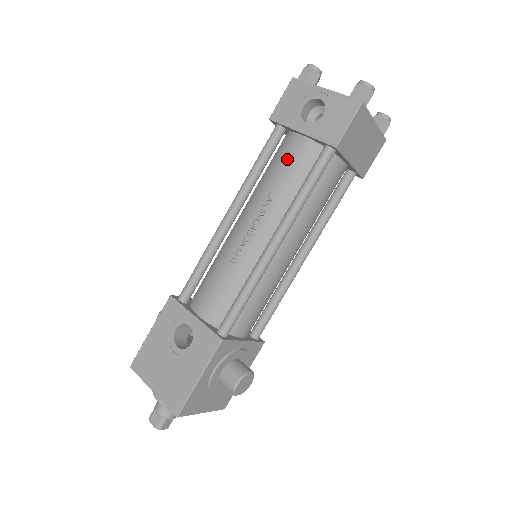
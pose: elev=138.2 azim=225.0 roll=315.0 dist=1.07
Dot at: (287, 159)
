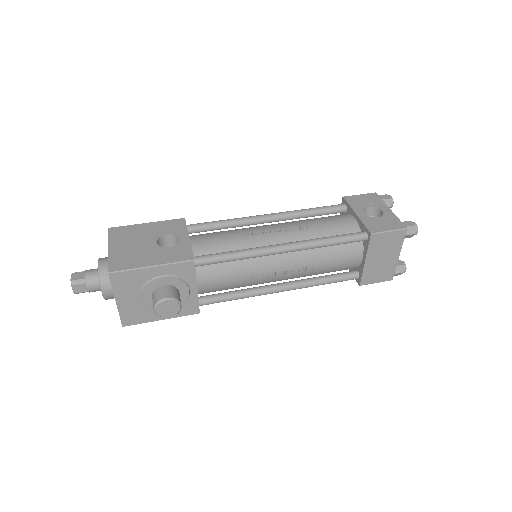
Dot at: (334, 220)
